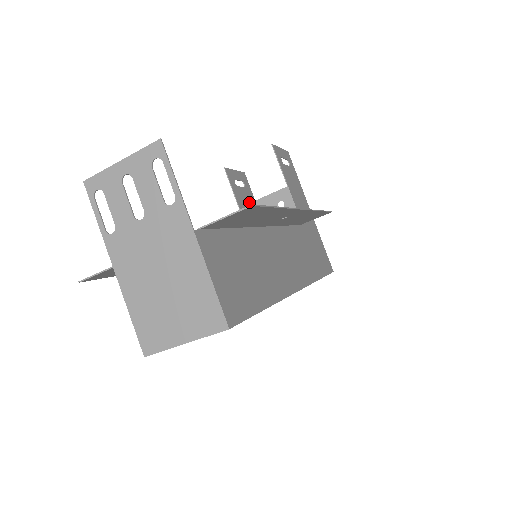
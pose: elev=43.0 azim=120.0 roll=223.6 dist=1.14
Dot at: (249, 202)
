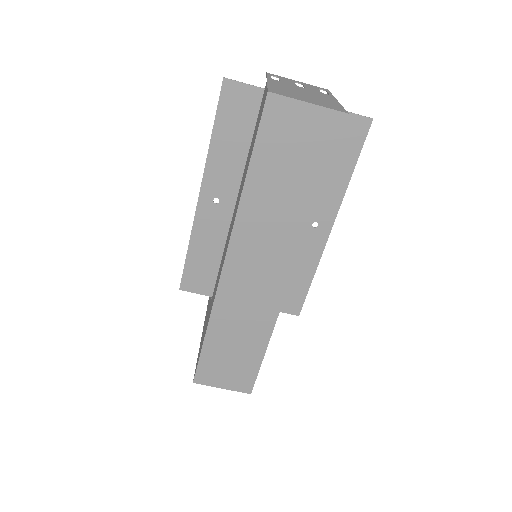
Dot at: occluded
